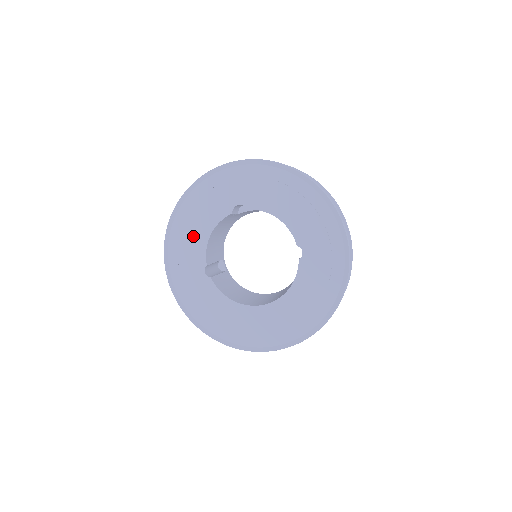
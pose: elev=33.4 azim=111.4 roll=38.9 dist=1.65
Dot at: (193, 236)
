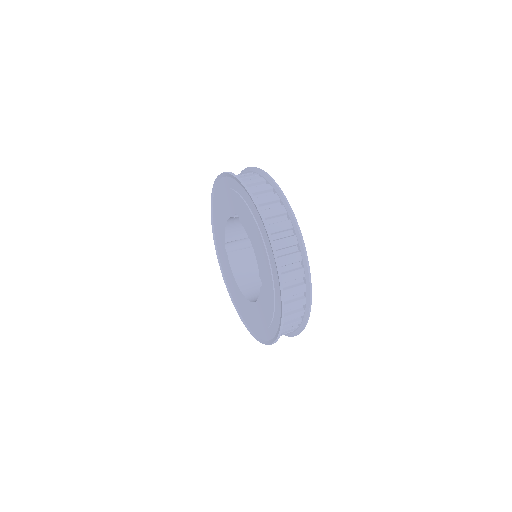
Dot at: (220, 215)
